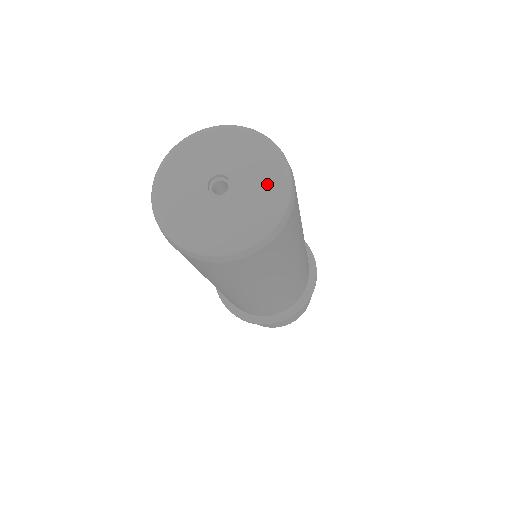
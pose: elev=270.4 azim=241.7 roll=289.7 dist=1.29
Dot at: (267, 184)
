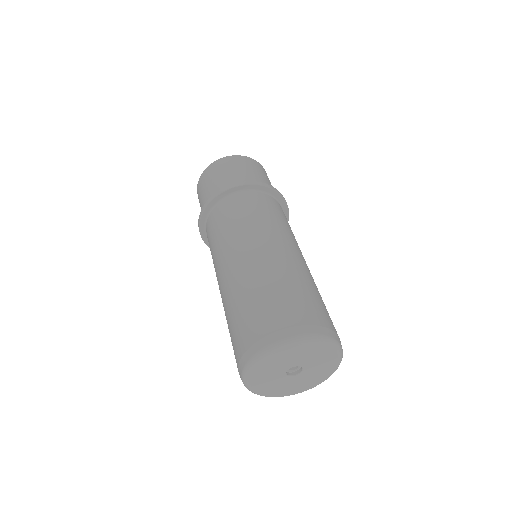
Dot at: (328, 362)
